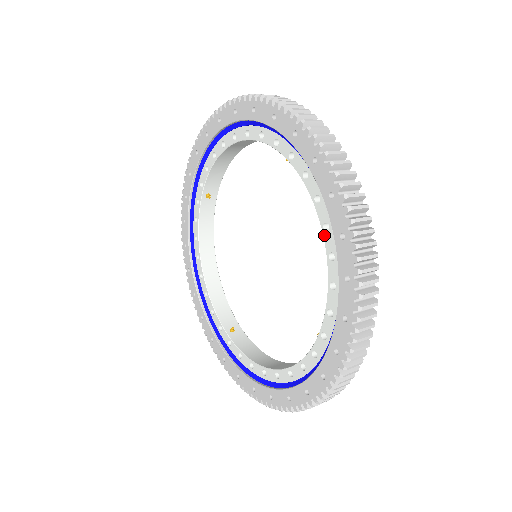
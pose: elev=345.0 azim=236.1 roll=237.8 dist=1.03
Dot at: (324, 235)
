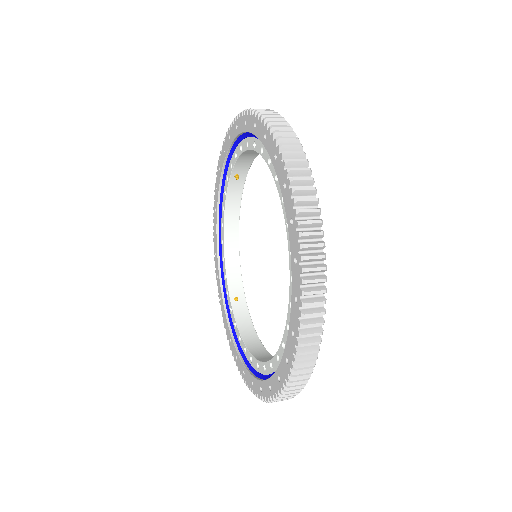
Dot at: (290, 284)
